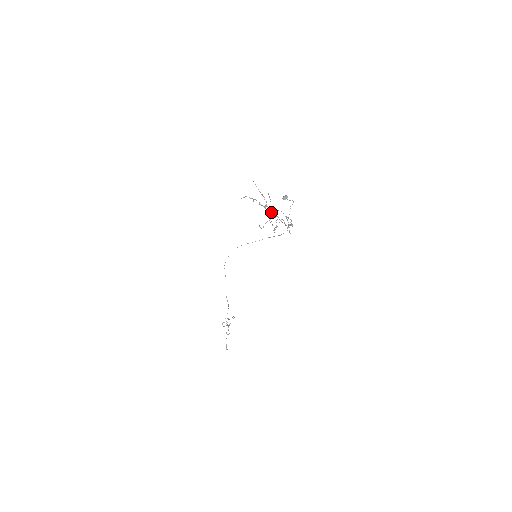
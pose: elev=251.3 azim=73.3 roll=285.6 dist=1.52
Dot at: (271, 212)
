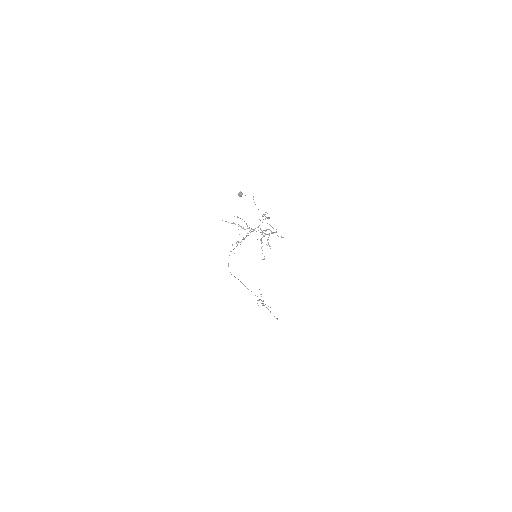
Dot at: (253, 231)
